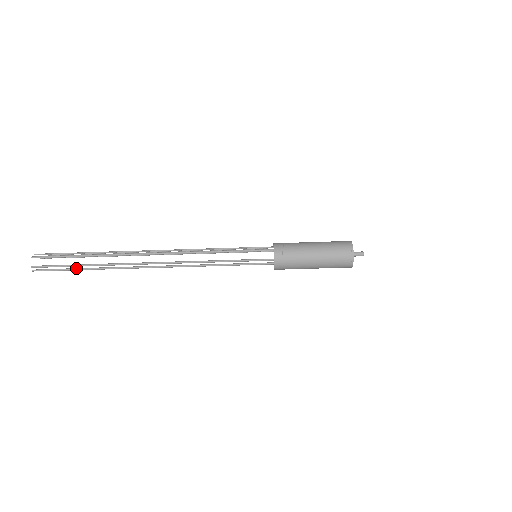
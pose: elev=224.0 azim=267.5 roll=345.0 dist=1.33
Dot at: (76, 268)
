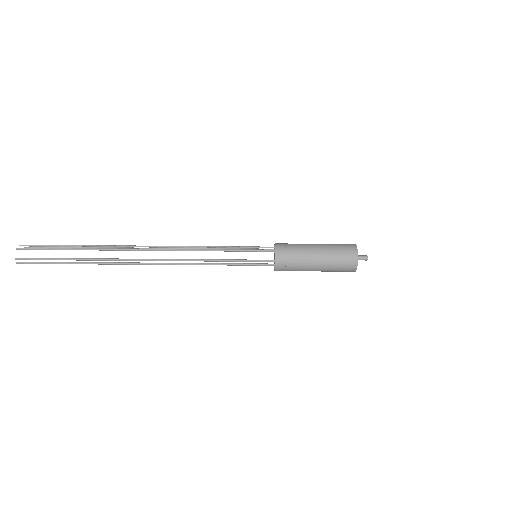
Dot at: (64, 262)
